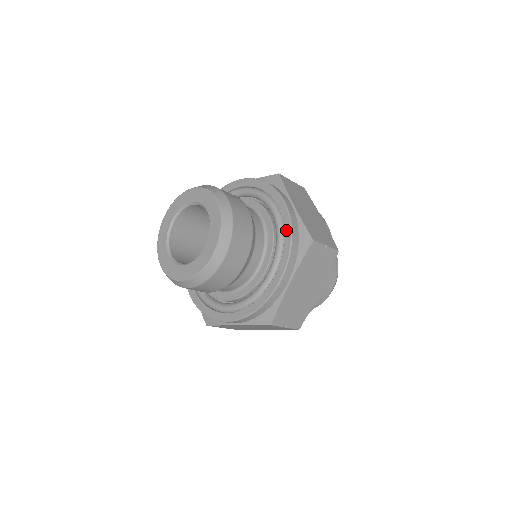
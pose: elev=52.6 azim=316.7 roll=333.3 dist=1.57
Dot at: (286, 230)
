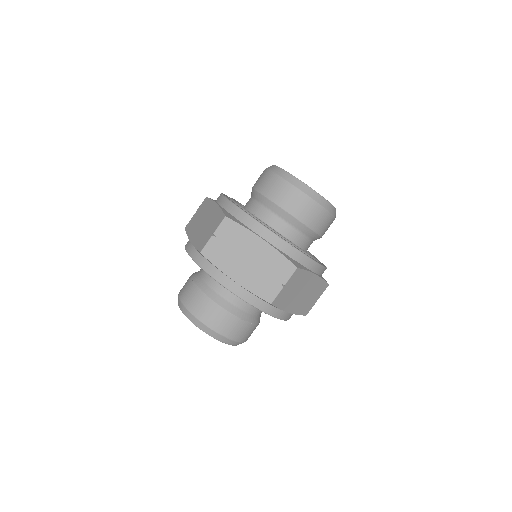
Dot at: (250, 304)
